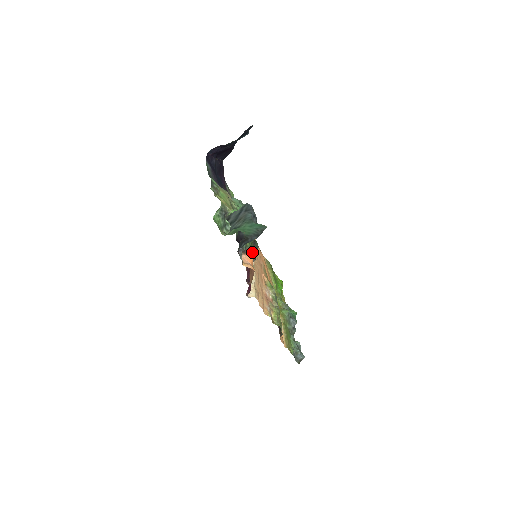
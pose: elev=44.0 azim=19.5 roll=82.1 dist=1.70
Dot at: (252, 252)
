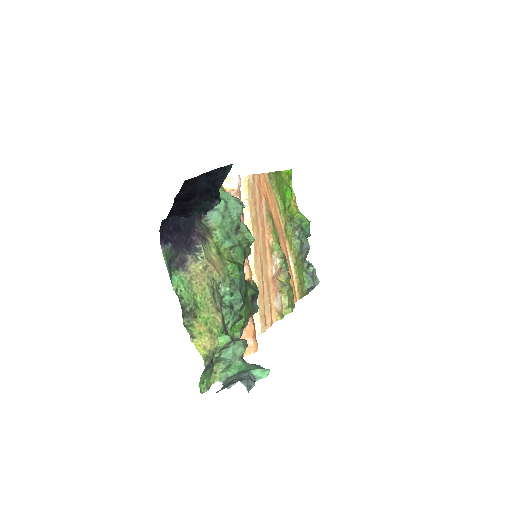
Dot at: occluded
